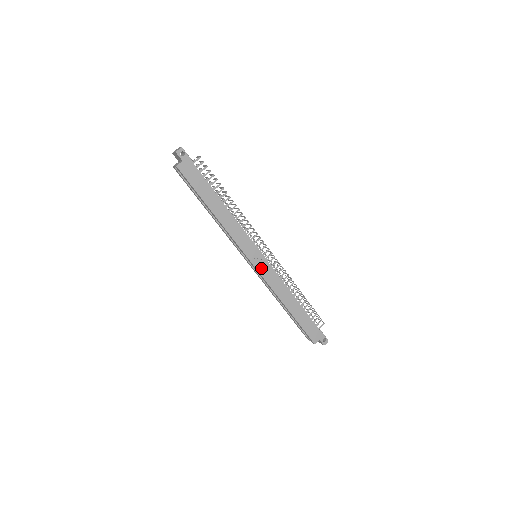
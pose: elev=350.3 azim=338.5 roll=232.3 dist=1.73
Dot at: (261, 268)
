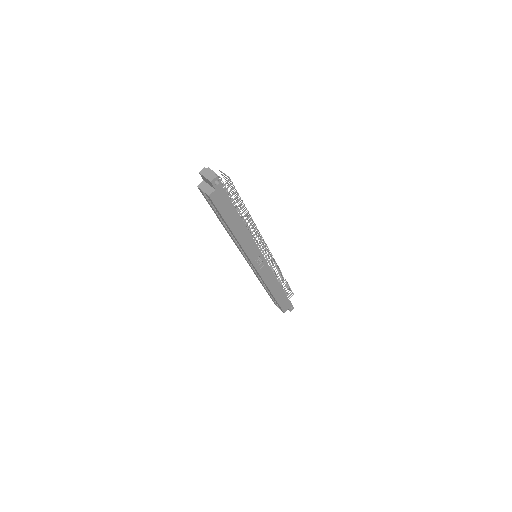
Dot at: (261, 269)
